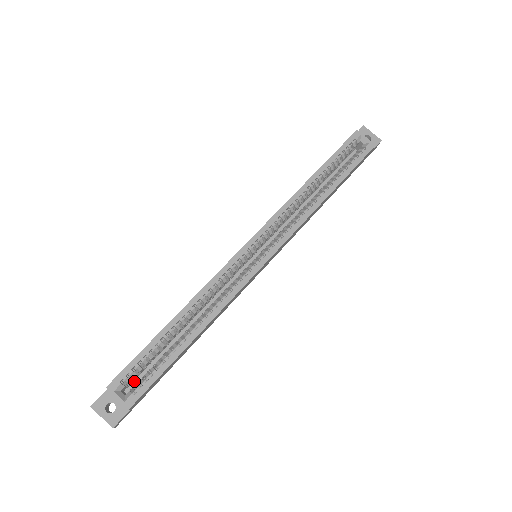
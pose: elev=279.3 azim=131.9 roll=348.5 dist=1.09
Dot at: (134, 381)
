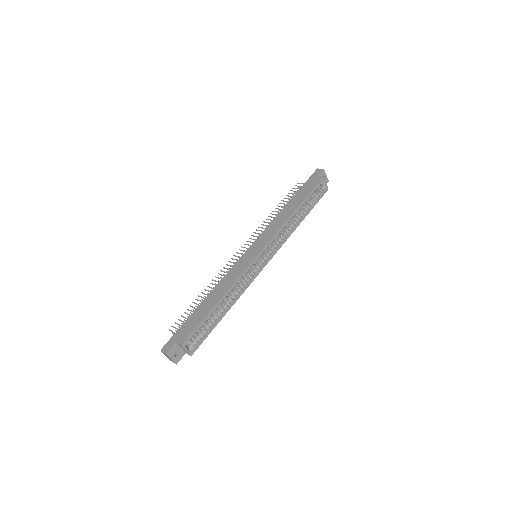
Dot at: occluded
